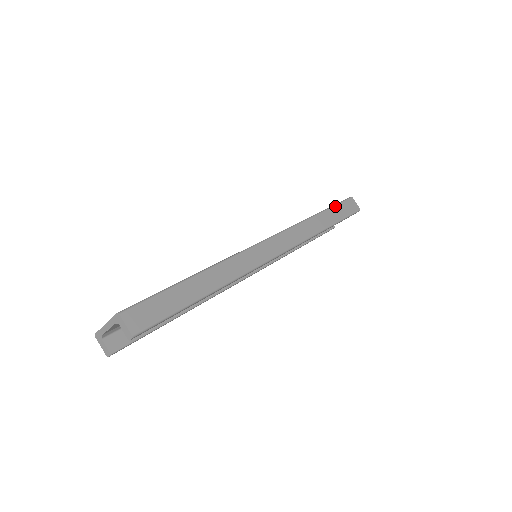
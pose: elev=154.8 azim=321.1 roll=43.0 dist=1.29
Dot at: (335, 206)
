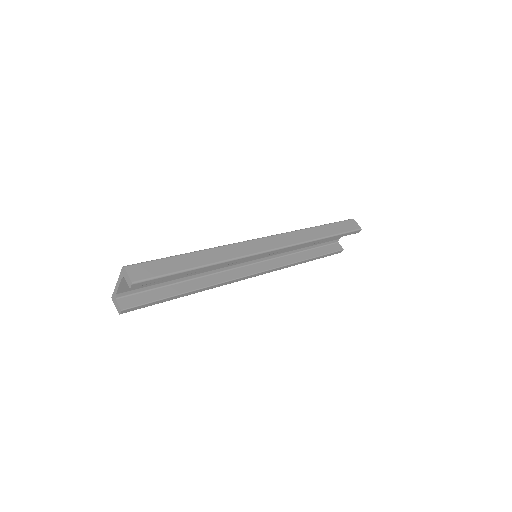
Dot at: (334, 223)
